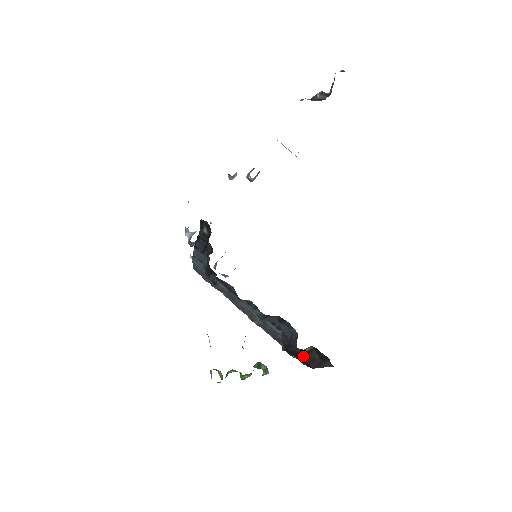
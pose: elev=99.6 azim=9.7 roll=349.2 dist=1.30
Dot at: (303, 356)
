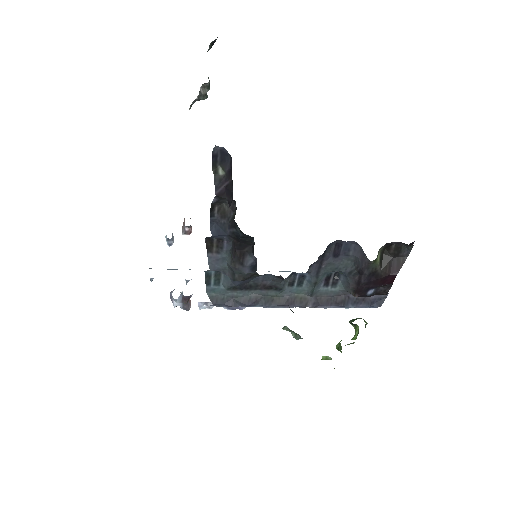
Dot at: (380, 270)
